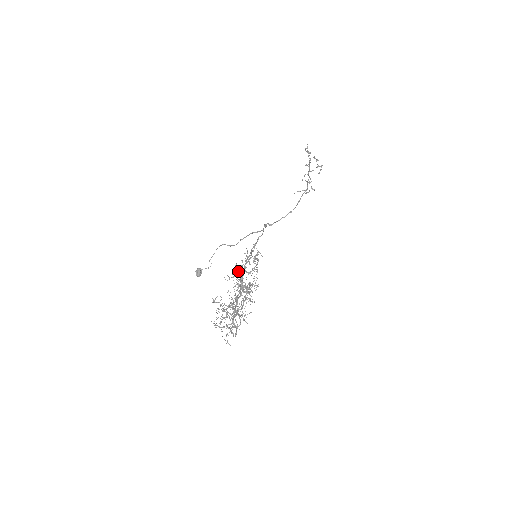
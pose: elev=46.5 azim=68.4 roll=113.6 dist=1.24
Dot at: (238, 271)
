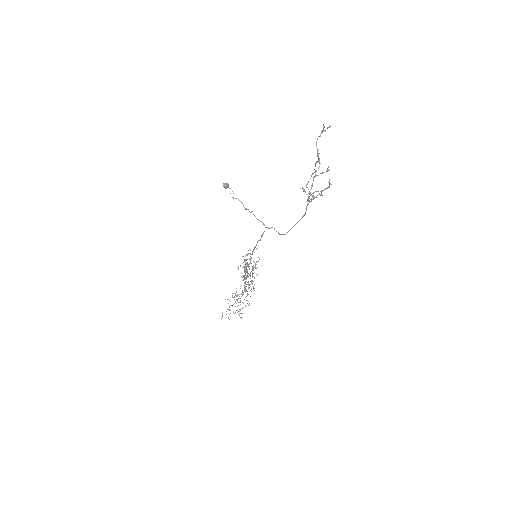
Dot at: (245, 256)
